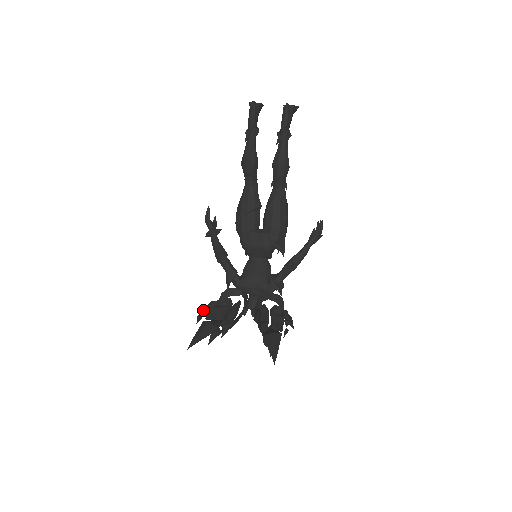
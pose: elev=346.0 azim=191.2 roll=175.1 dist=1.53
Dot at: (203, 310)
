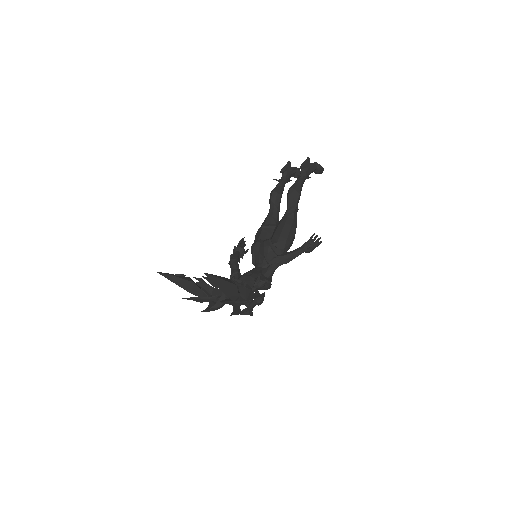
Dot at: occluded
